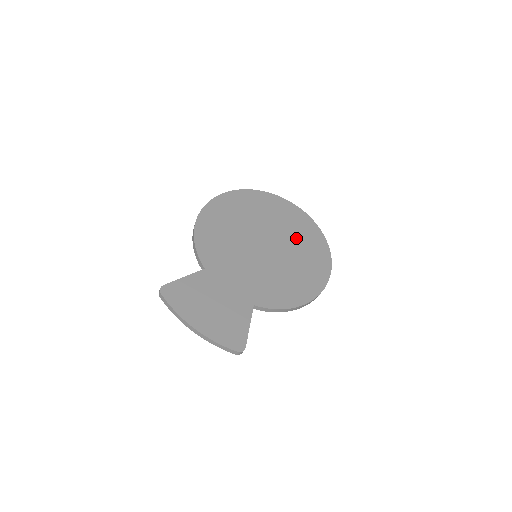
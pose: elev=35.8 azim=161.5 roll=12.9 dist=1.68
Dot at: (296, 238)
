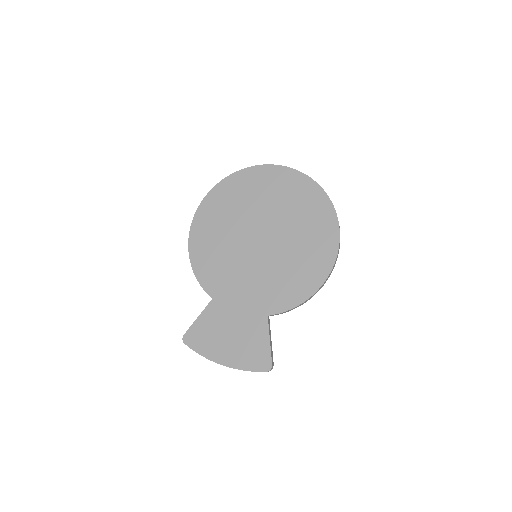
Dot at: (290, 210)
